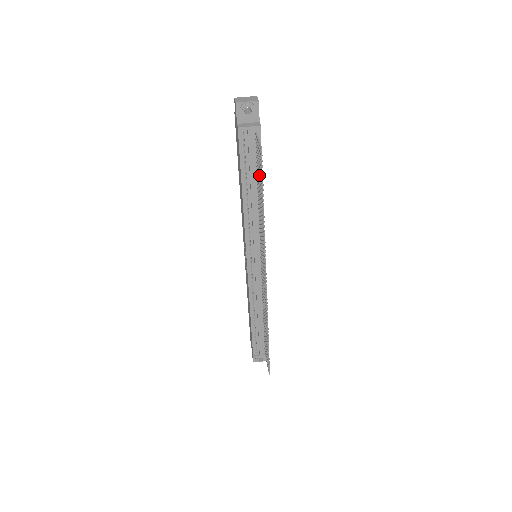
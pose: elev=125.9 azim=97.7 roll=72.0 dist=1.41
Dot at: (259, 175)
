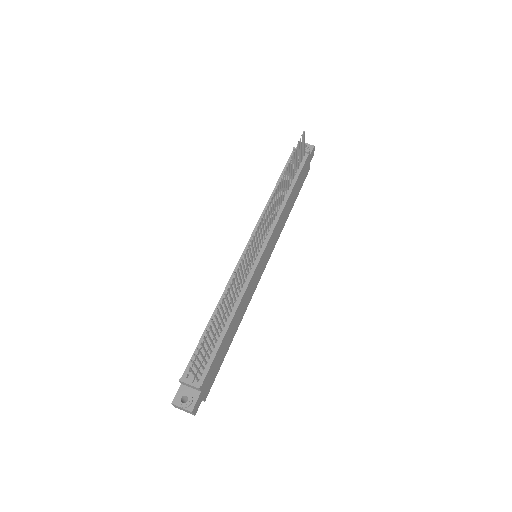
Dot at: (294, 163)
